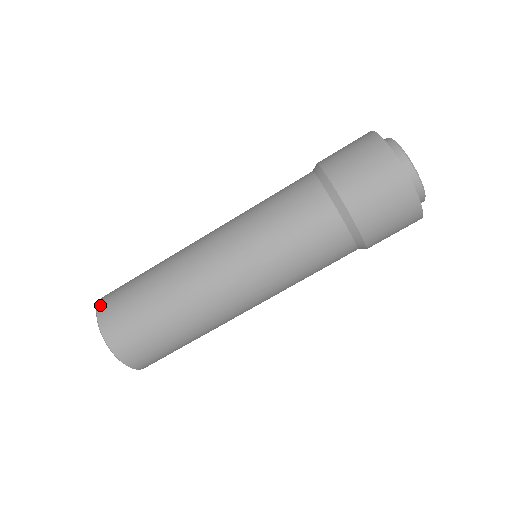
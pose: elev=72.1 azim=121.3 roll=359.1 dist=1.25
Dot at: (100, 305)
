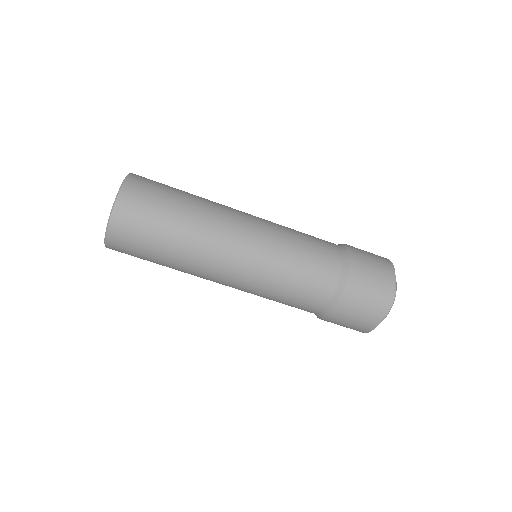
Dot at: (123, 194)
